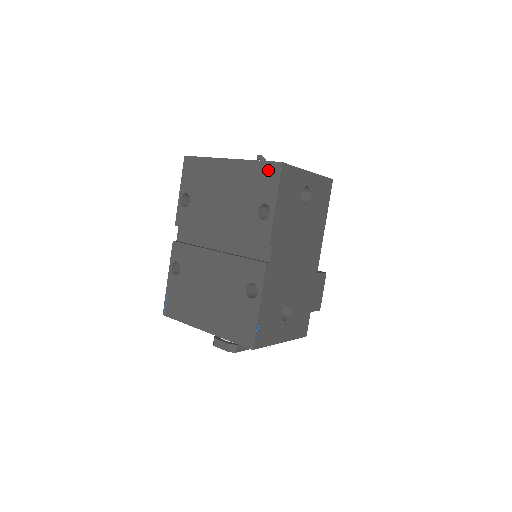
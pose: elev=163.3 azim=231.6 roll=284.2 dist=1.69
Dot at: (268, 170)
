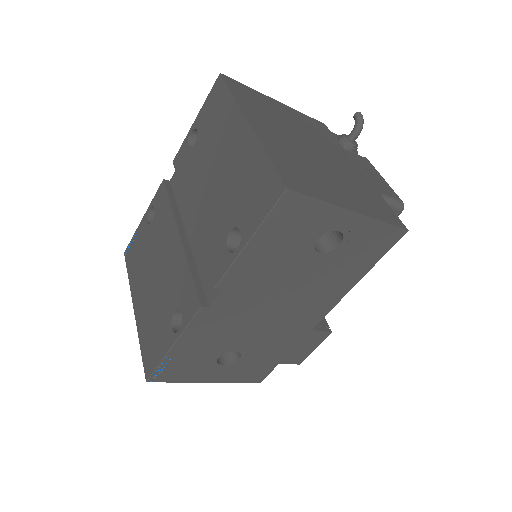
Dot at: (268, 184)
